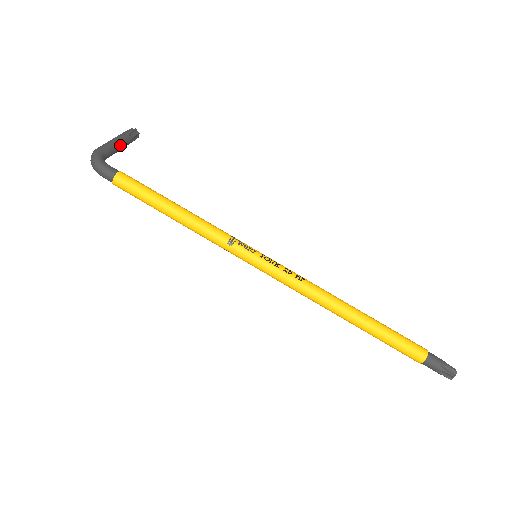
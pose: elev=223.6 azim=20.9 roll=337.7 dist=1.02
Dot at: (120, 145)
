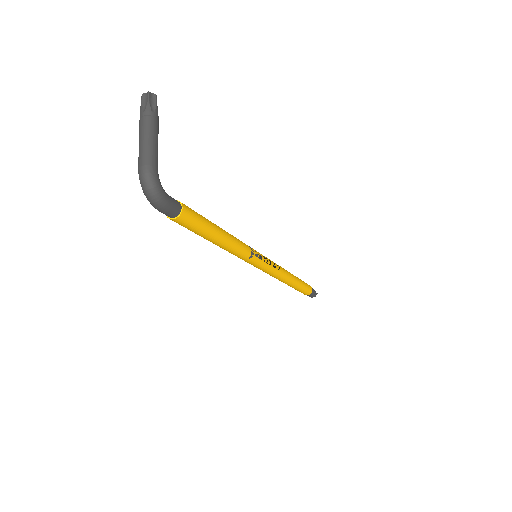
Dot at: (157, 142)
